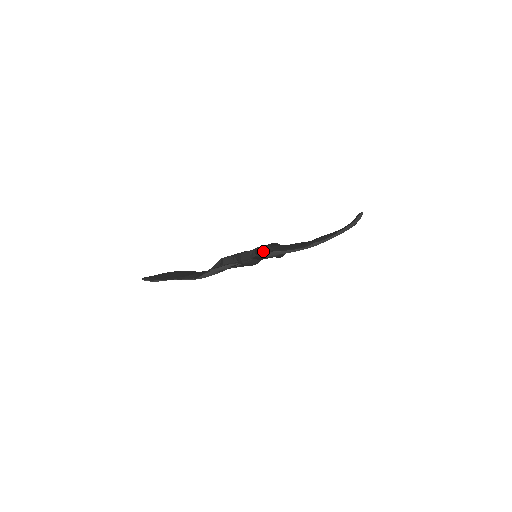
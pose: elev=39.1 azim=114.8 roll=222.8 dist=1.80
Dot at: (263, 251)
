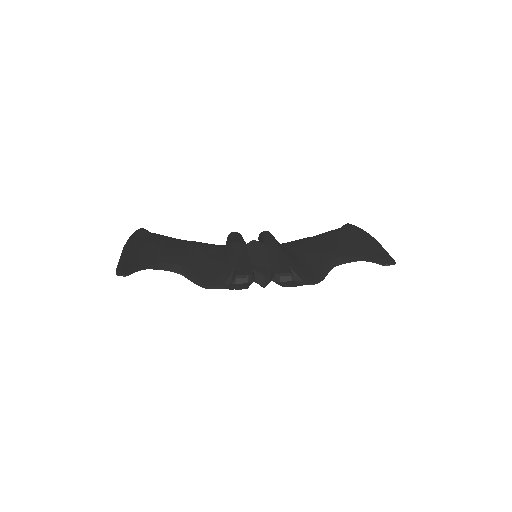
Dot at: occluded
